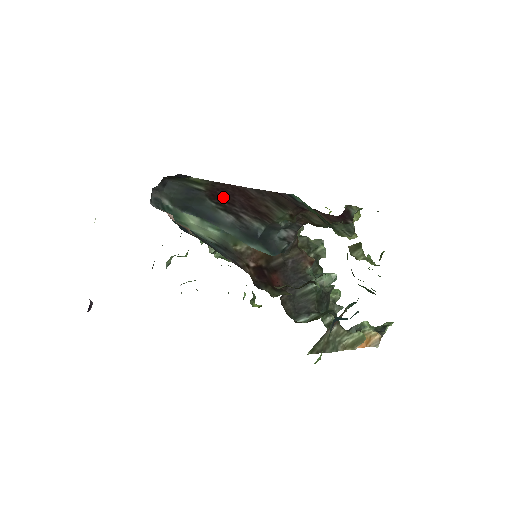
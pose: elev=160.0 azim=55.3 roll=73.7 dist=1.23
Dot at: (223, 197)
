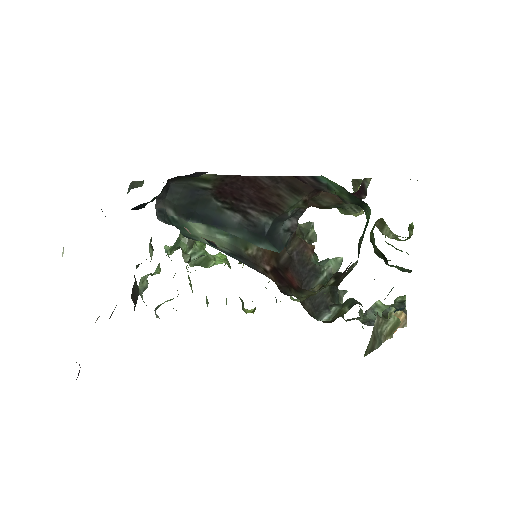
Dot at: (230, 193)
